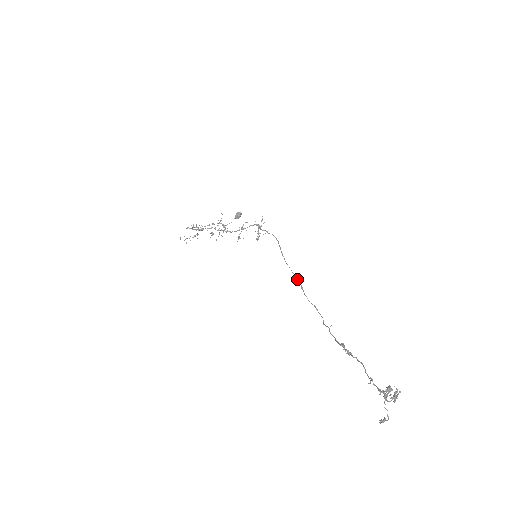
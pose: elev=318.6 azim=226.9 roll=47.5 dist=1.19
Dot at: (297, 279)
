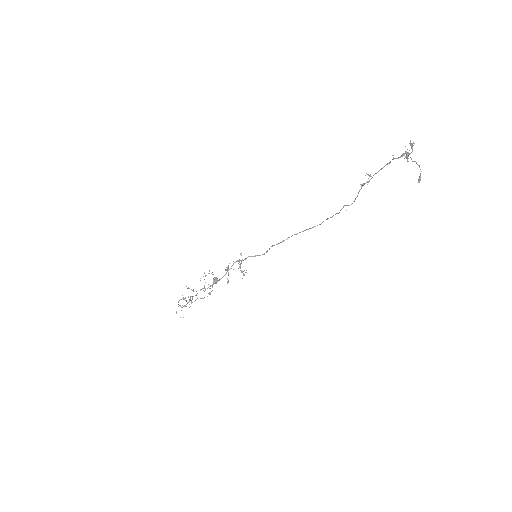
Dot at: (299, 232)
